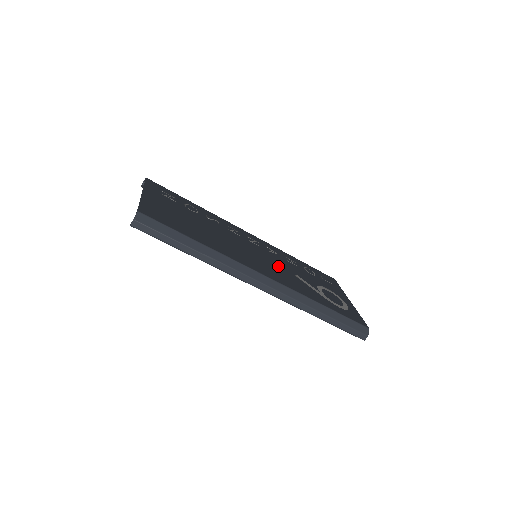
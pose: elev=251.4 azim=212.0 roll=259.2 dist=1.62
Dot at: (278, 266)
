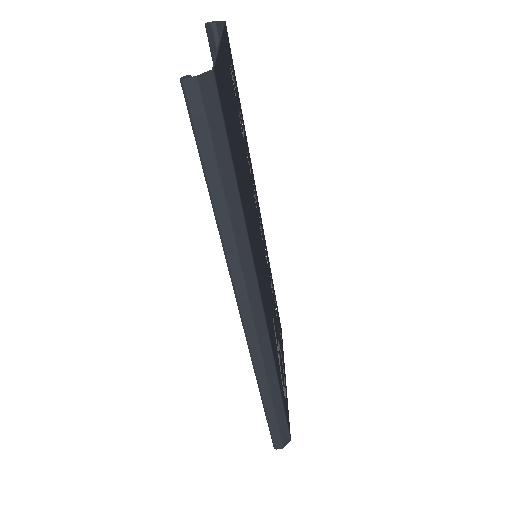
Dot at: (268, 291)
